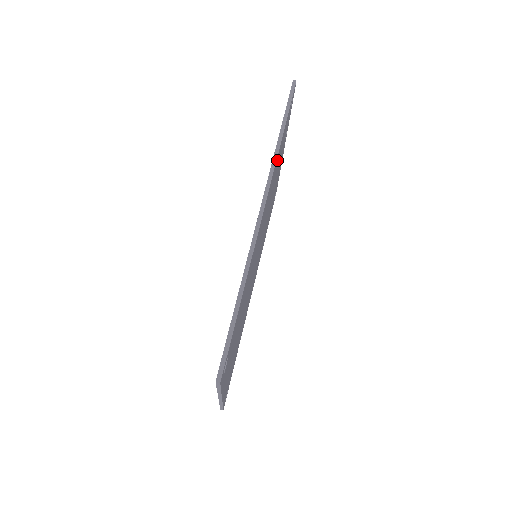
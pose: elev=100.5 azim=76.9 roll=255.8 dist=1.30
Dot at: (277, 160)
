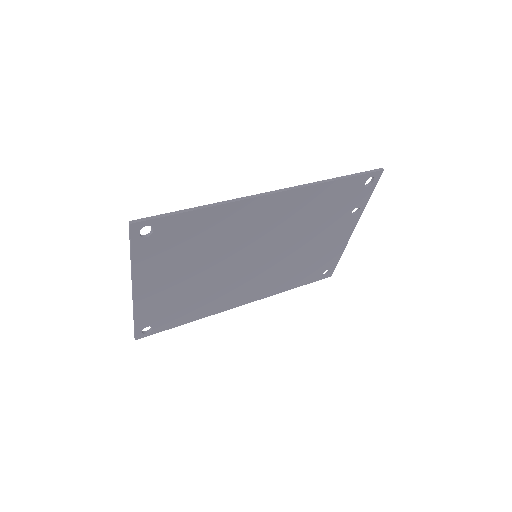
Dot at: (320, 194)
